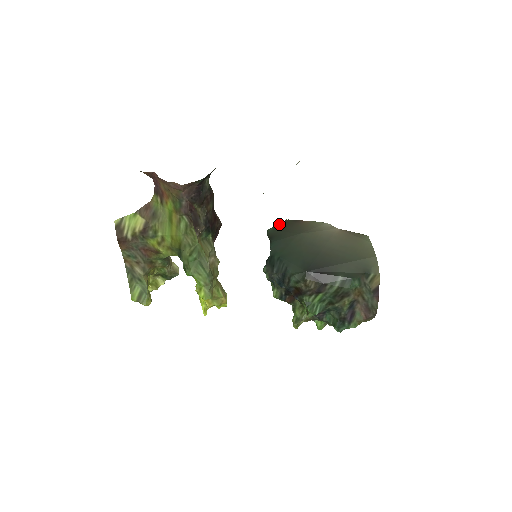
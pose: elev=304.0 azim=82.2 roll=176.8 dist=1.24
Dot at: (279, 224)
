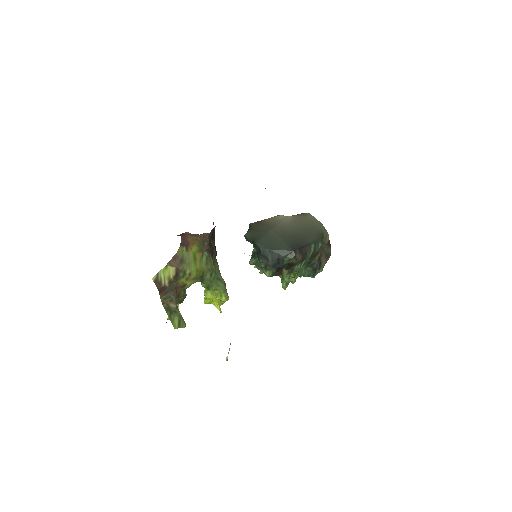
Dot at: (250, 229)
